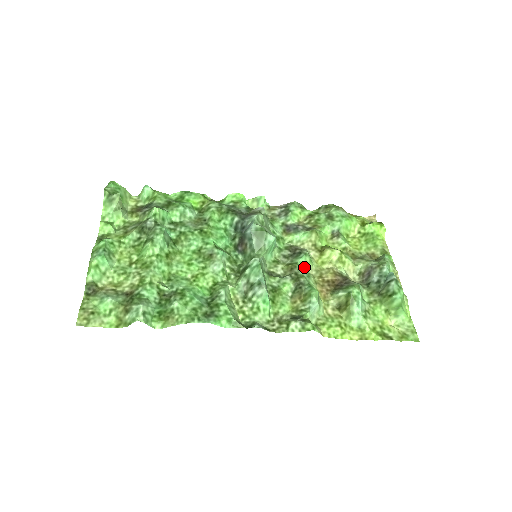
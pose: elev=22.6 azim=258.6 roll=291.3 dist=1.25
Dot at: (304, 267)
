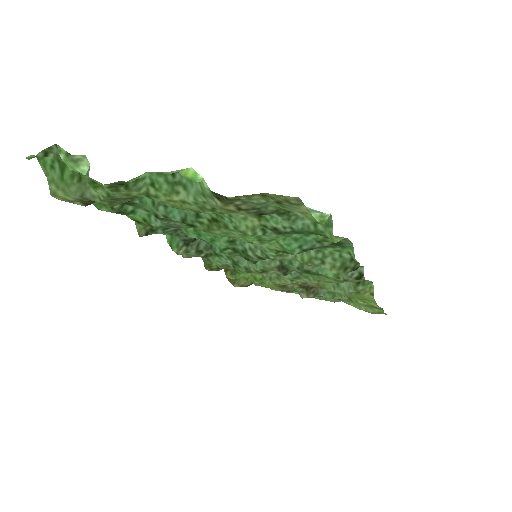
Dot at: occluded
